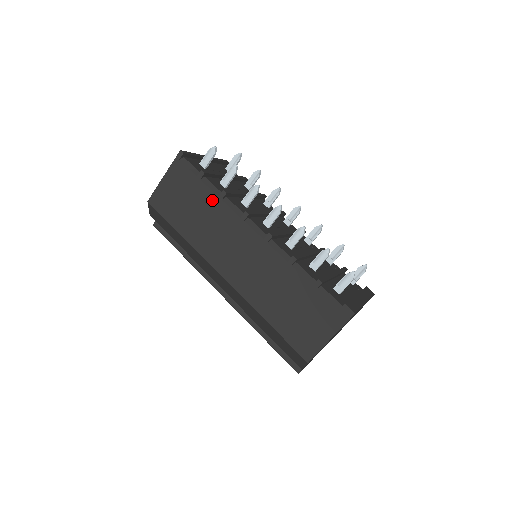
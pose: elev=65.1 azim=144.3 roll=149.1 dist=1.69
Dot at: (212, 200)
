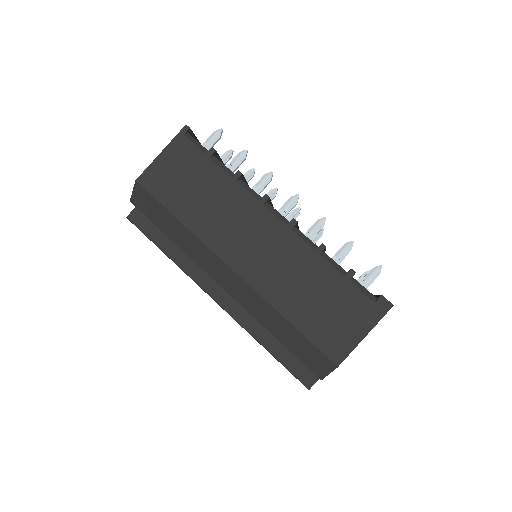
Dot at: (224, 181)
